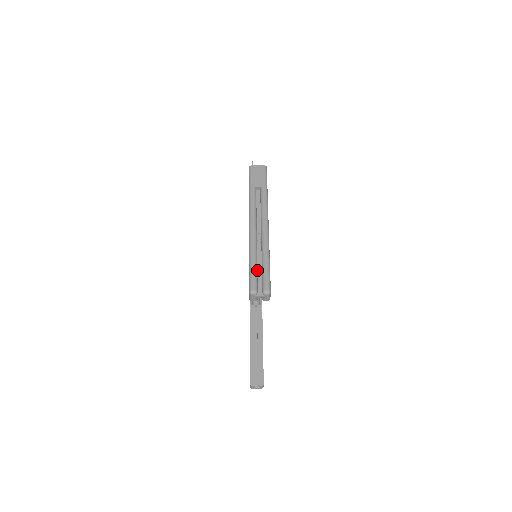
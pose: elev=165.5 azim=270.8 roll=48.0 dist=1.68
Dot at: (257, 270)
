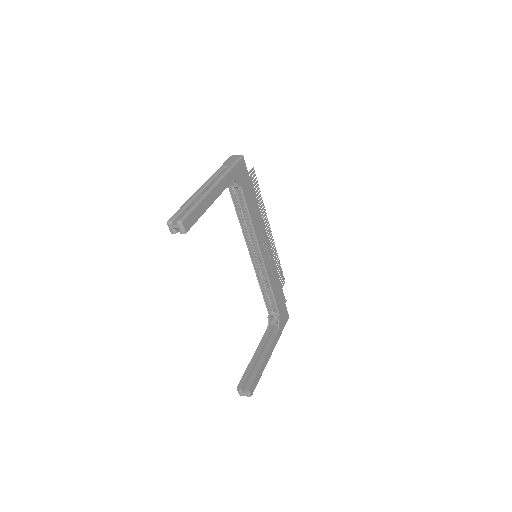
Dot at: (185, 211)
